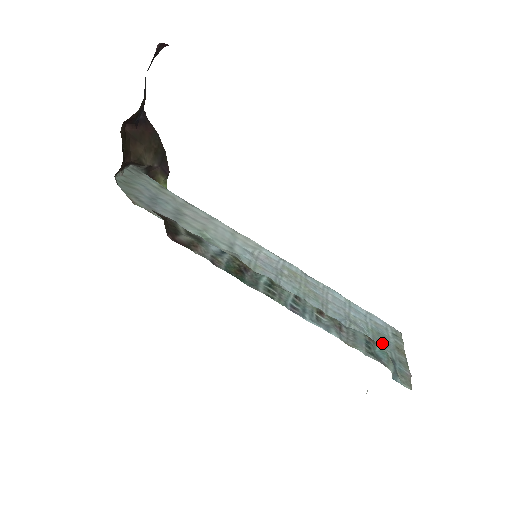
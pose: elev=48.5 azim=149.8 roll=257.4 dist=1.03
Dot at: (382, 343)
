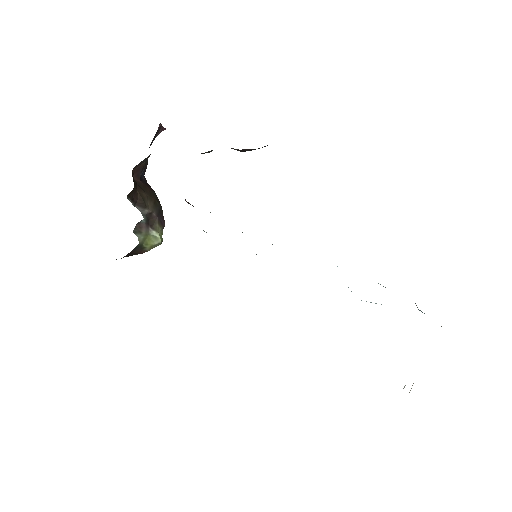
Dot at: occluded
